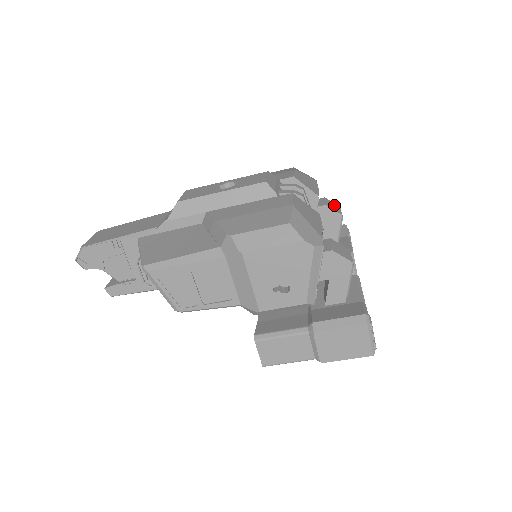
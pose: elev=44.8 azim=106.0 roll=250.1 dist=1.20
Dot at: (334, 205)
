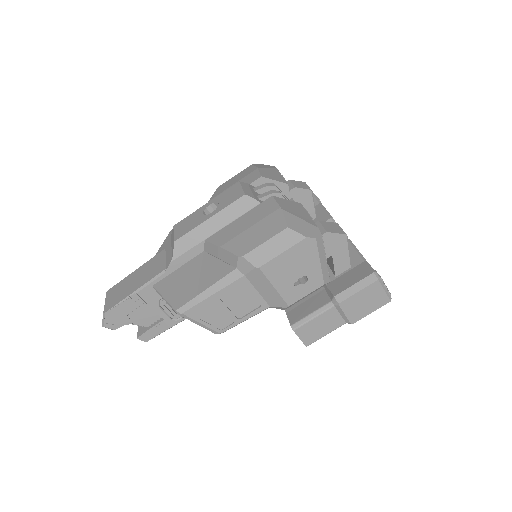
Dot at: (300, 183)
